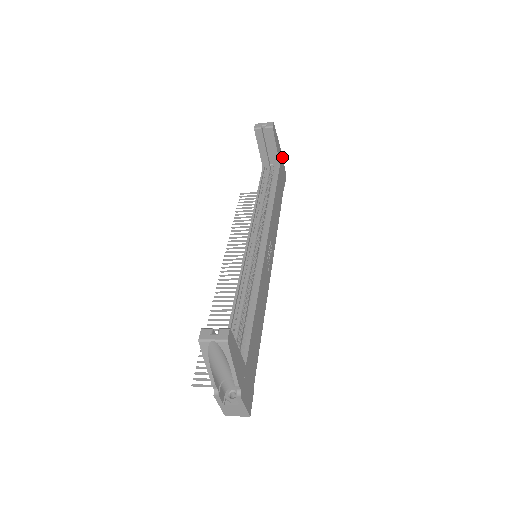
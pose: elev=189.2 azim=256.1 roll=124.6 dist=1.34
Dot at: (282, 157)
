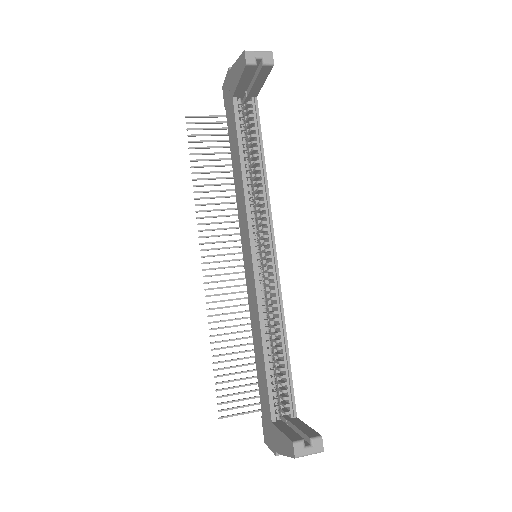
Dot at: occluded
